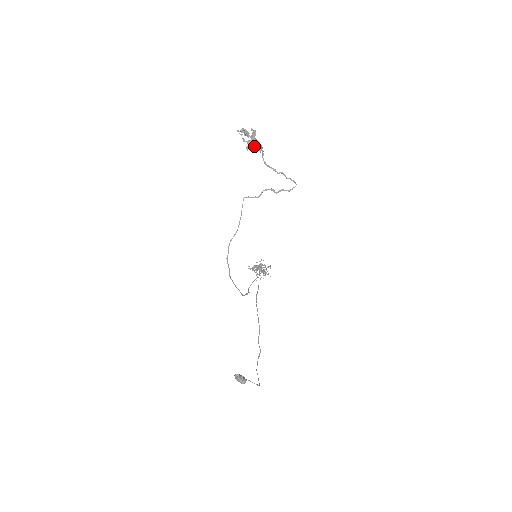
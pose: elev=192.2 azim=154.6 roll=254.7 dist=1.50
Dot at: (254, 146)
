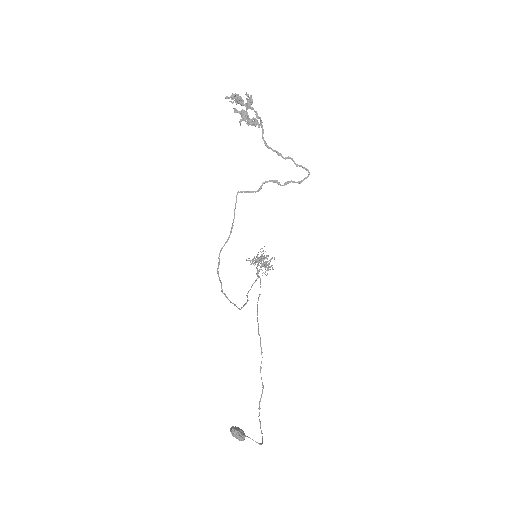
Dot at: occluded
